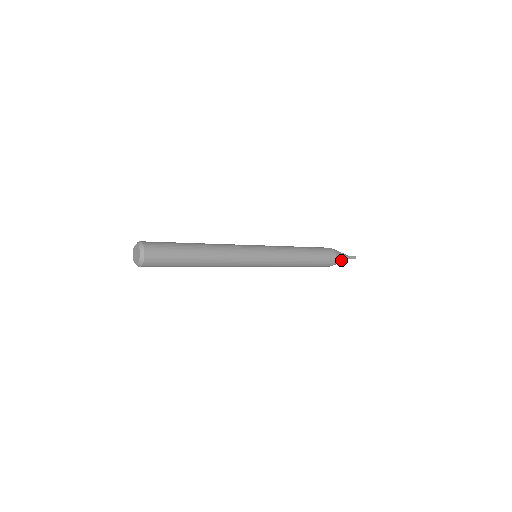
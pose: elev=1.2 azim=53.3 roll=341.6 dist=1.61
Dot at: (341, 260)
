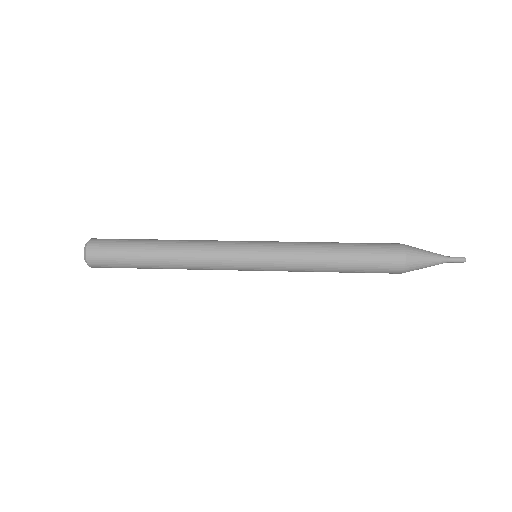
Dot at: (423, 262)
